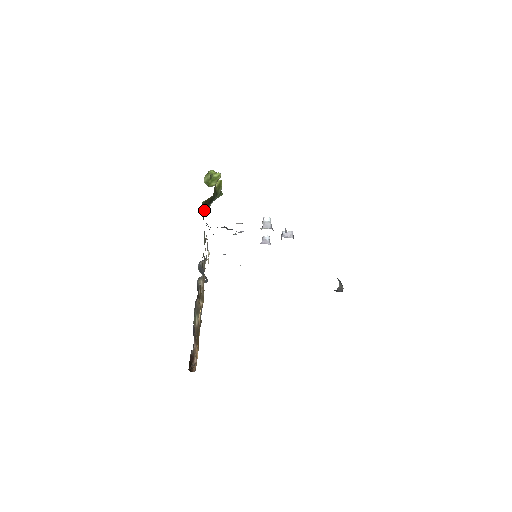
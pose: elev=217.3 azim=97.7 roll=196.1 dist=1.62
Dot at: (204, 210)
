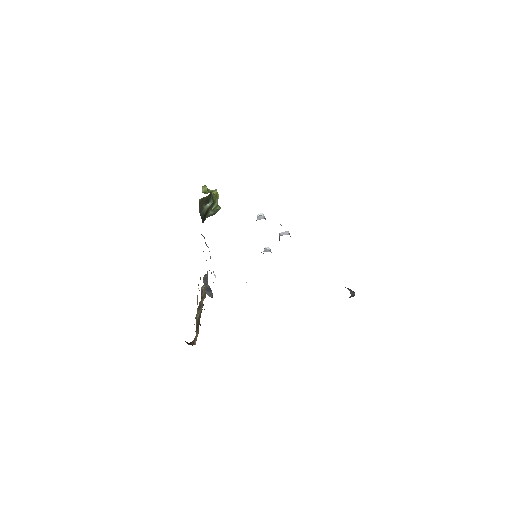
Dot at: (201, 208)
